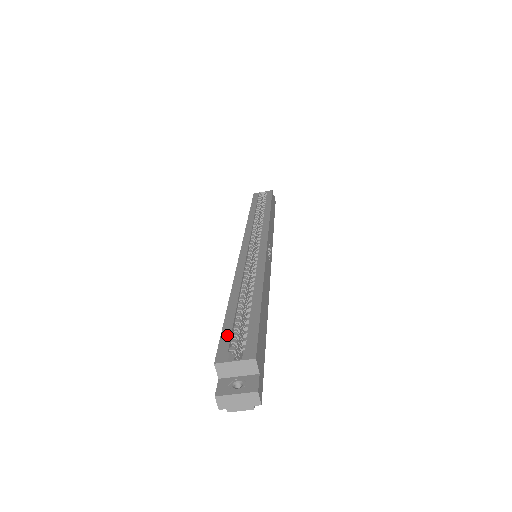
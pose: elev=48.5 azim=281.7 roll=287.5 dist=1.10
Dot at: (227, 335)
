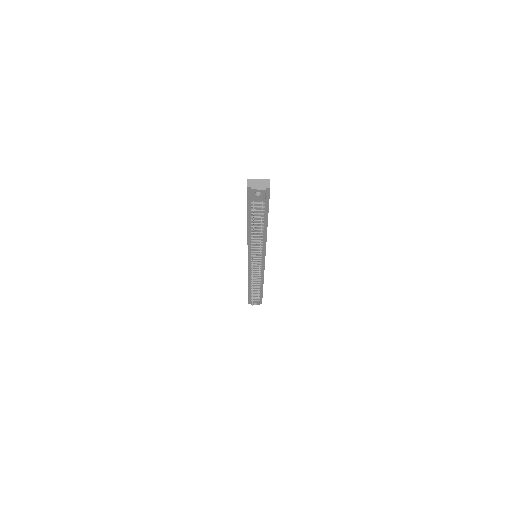
Dot at: occluded
